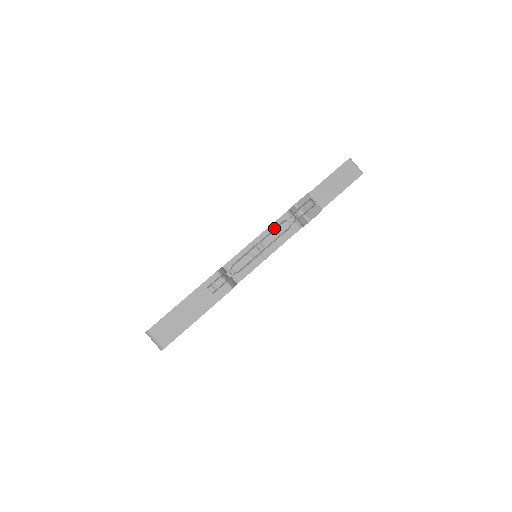
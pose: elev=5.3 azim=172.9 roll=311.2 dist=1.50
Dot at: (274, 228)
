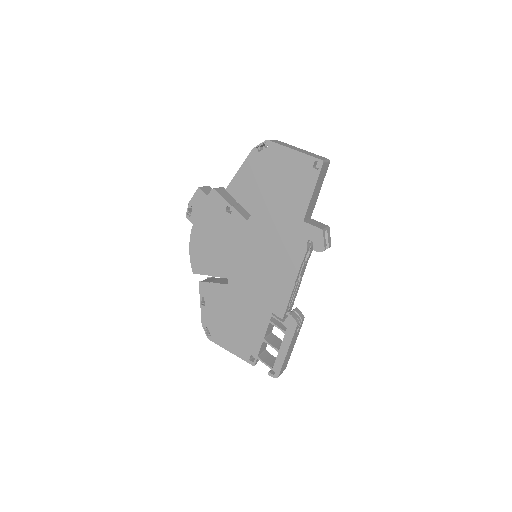
Dot at: (303, 263)
